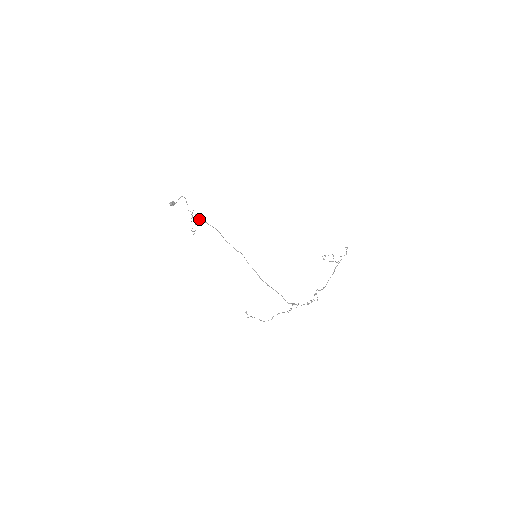
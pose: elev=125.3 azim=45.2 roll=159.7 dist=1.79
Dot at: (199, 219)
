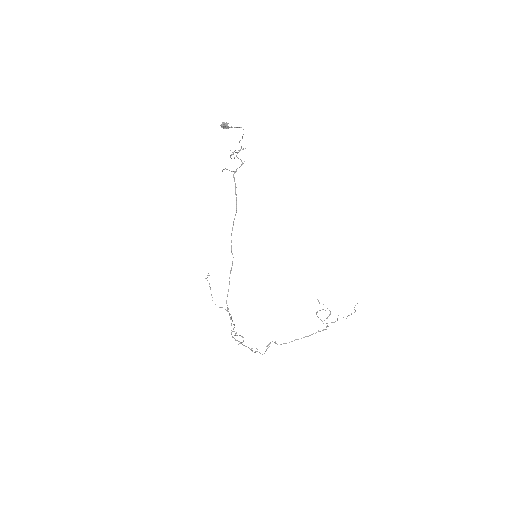
Dot at: (235, 171)
